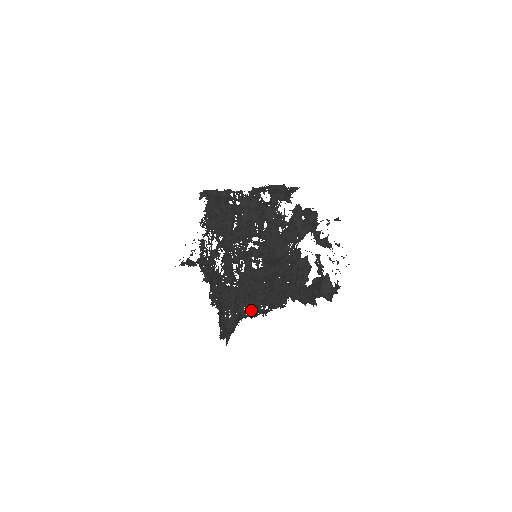
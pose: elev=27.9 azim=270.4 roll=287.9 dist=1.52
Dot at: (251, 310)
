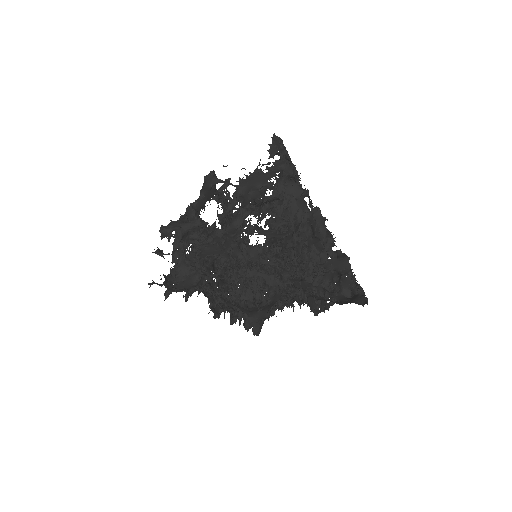
Dot at: occluded
